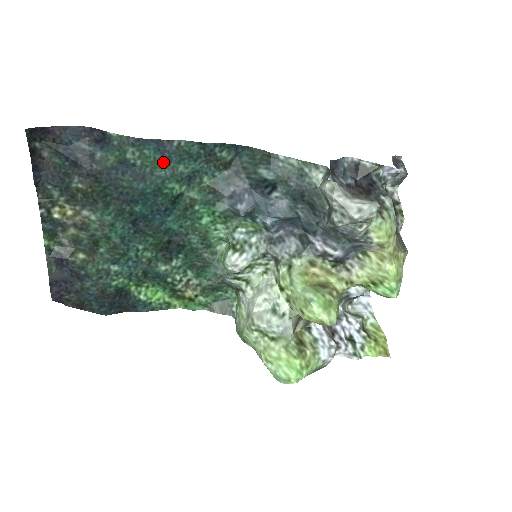
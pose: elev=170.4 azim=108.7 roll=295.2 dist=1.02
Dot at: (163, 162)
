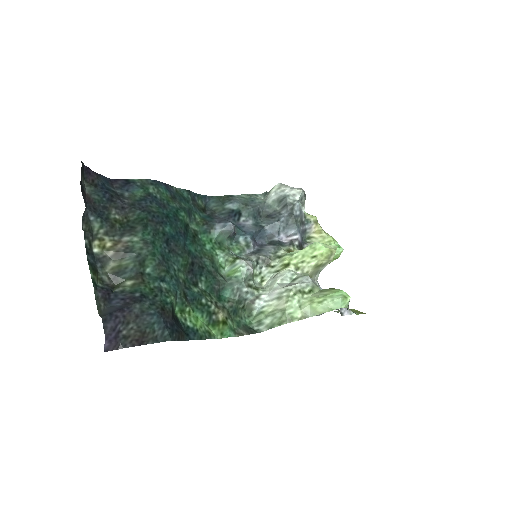
Dot at: (172, 198)
